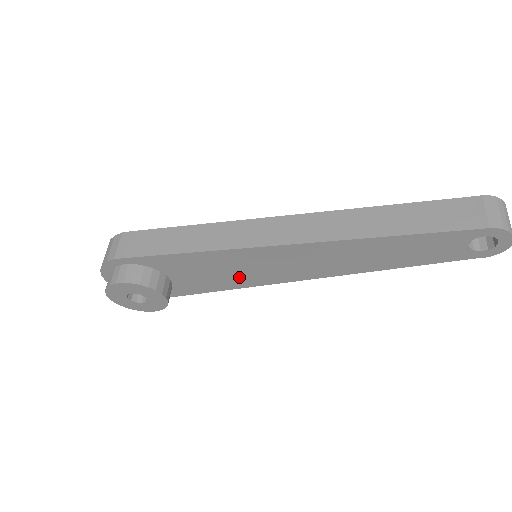
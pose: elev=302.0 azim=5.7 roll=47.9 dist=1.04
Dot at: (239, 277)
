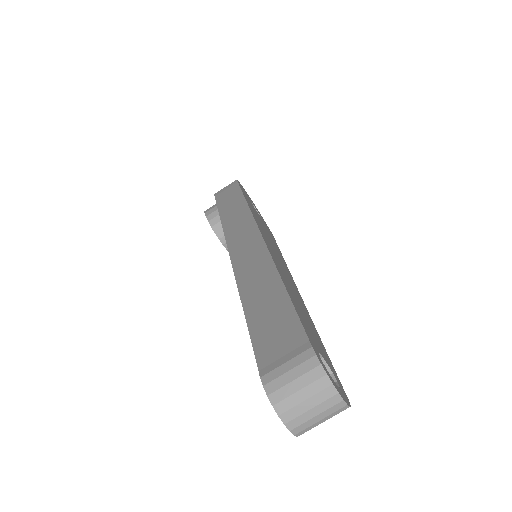
Dot at: occluded
